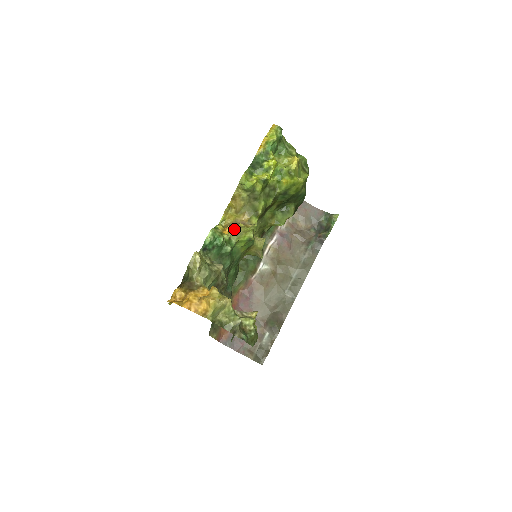
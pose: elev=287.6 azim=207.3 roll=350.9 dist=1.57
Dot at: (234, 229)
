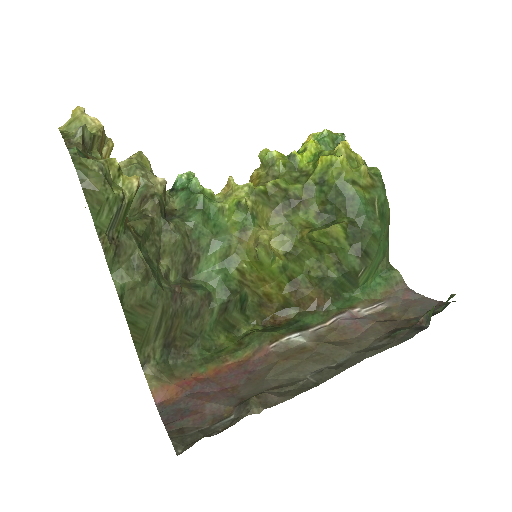
Dot at: (226, 191)
